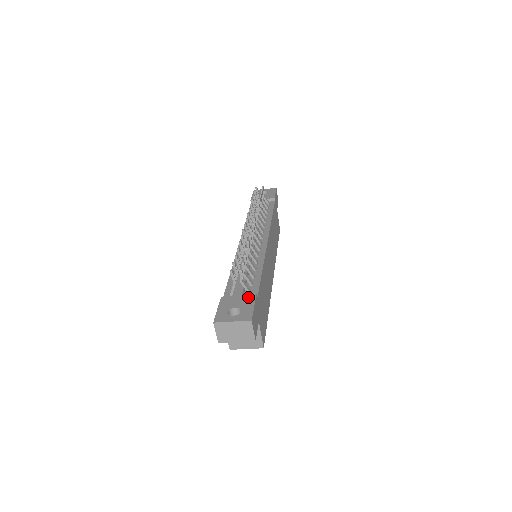
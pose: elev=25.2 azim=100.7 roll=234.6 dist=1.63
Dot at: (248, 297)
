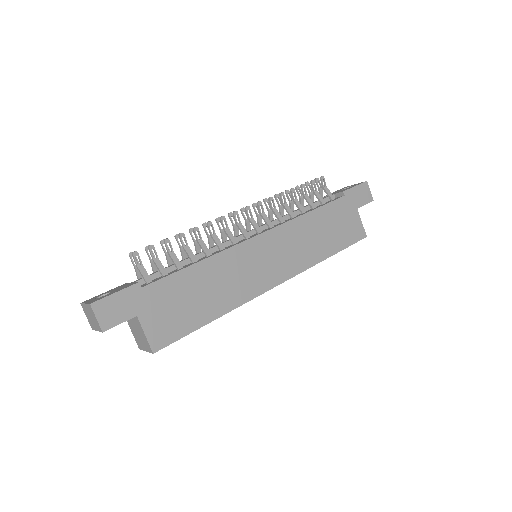
Dot at: (131, 284)
